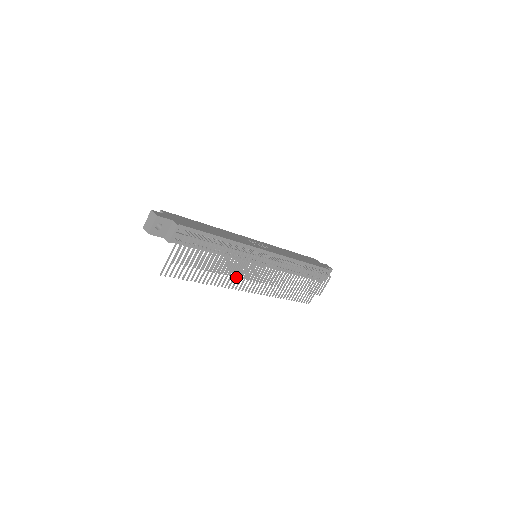
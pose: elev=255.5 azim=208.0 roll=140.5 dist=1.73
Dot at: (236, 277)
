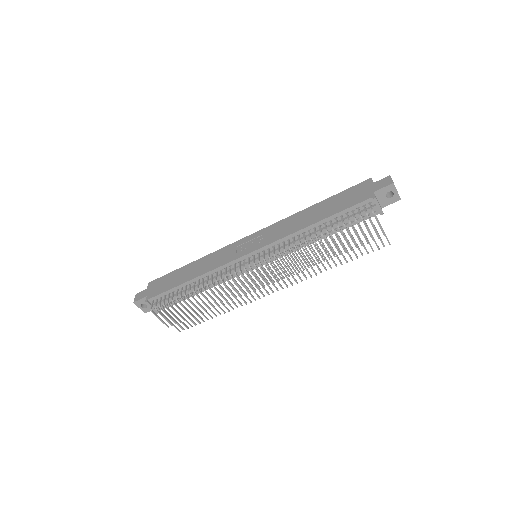
Dot at: occluded
